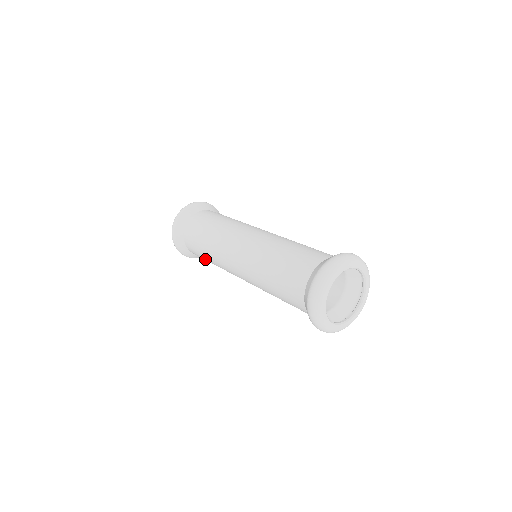
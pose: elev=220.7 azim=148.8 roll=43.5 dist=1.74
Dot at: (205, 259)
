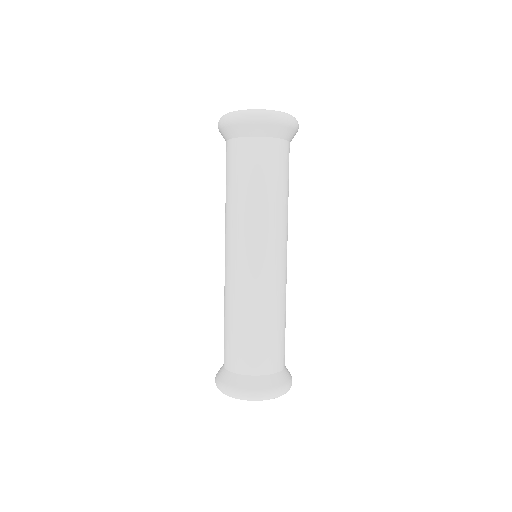
Dot at: occluded
